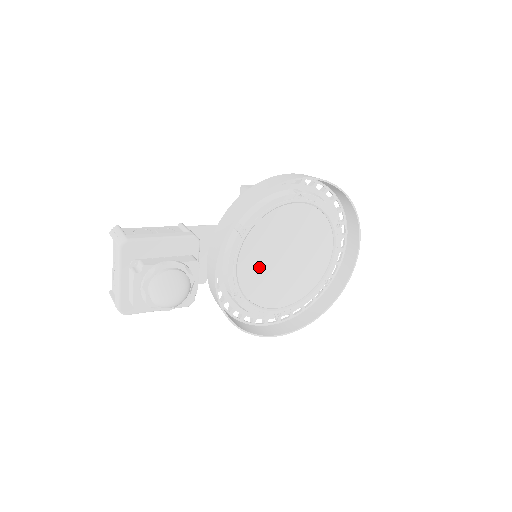
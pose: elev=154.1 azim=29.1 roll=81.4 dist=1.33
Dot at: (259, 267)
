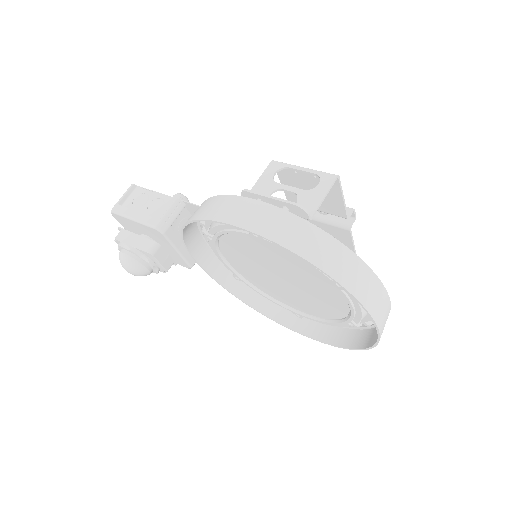
Dot at: (251, 270)
